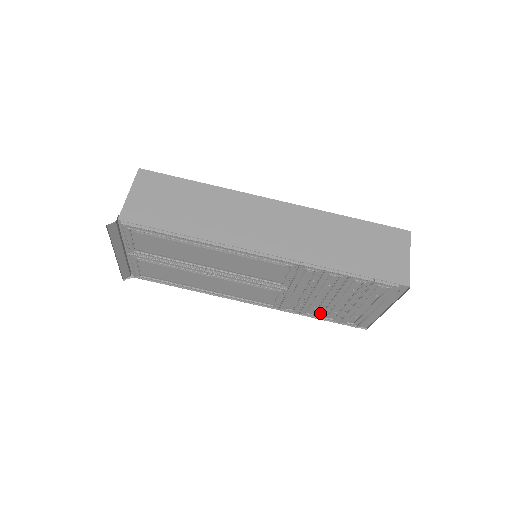
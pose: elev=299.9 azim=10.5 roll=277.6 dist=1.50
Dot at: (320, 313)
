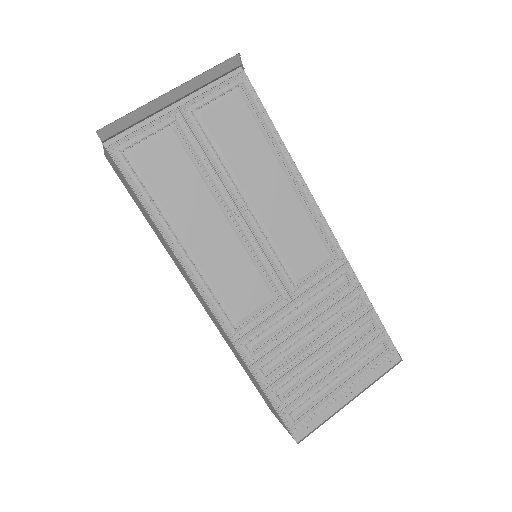
Dot at: (279, 375)
